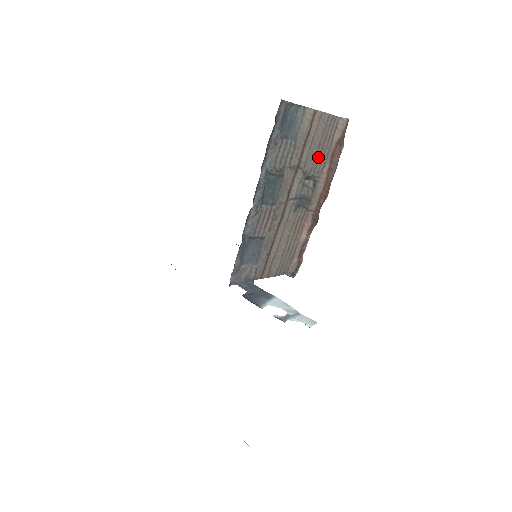
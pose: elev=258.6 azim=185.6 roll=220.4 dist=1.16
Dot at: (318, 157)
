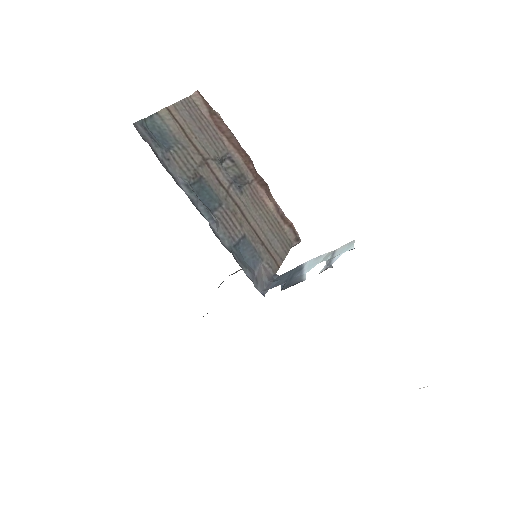
Dot at: (210, 139)
